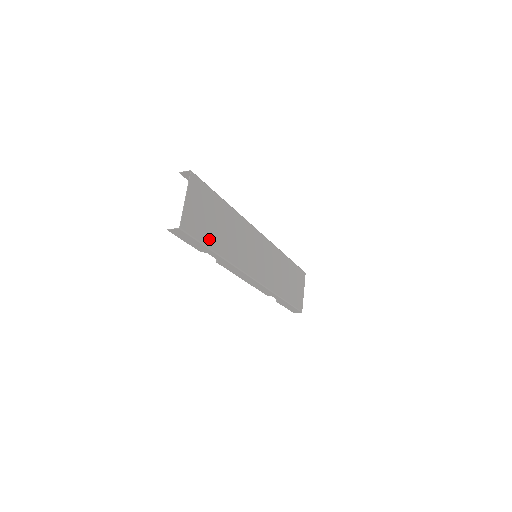
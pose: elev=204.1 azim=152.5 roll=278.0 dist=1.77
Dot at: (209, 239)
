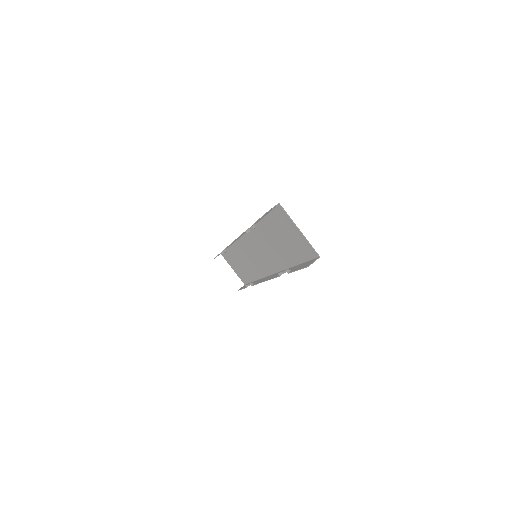
Dot at: (296, 256)
